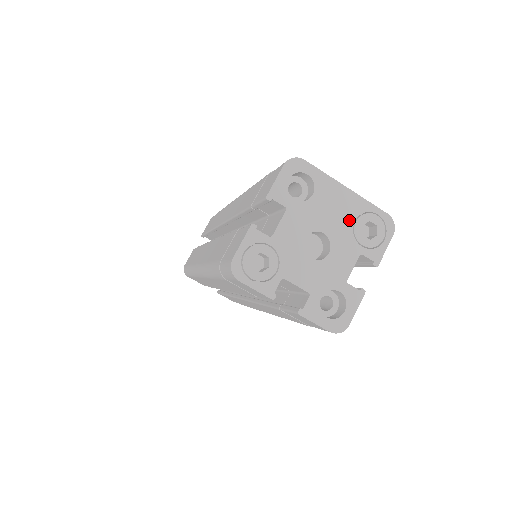
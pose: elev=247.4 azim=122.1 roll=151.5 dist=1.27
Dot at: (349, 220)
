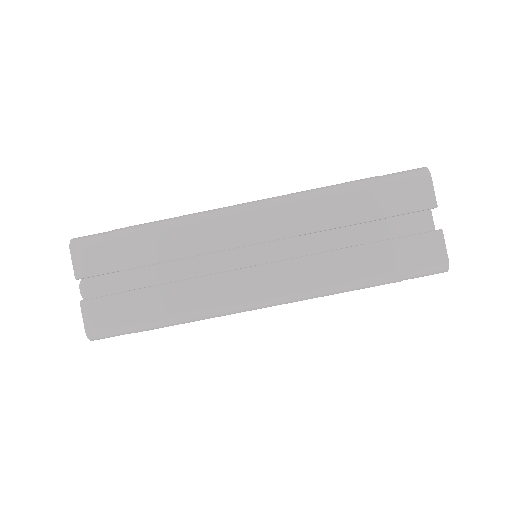
Dot at: occluded
